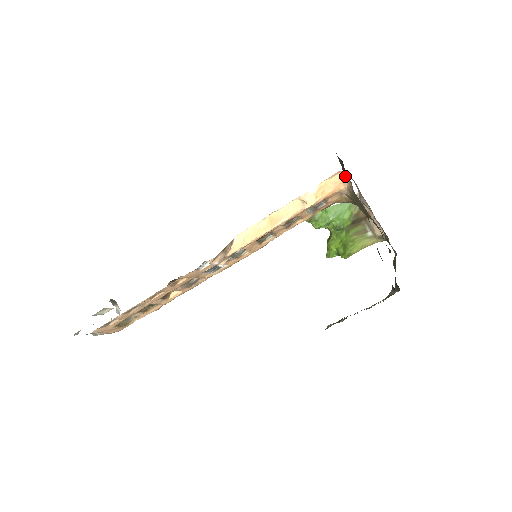
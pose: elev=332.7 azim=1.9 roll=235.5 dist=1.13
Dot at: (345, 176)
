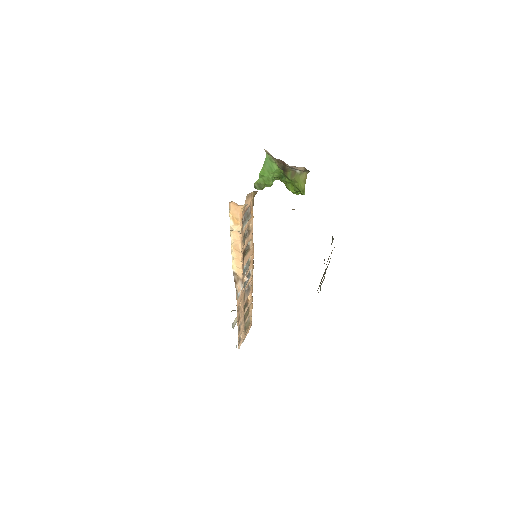
Dot at: (234, 203)
